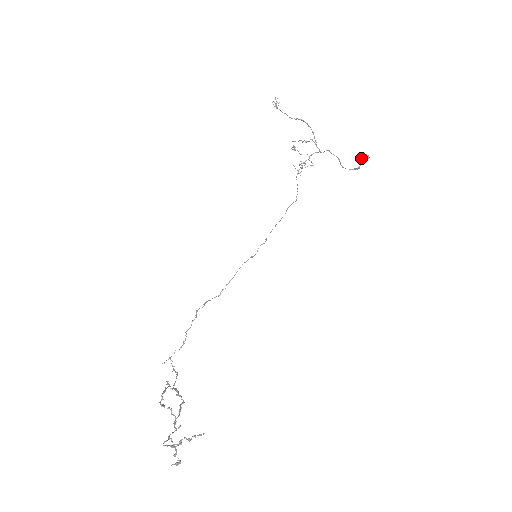
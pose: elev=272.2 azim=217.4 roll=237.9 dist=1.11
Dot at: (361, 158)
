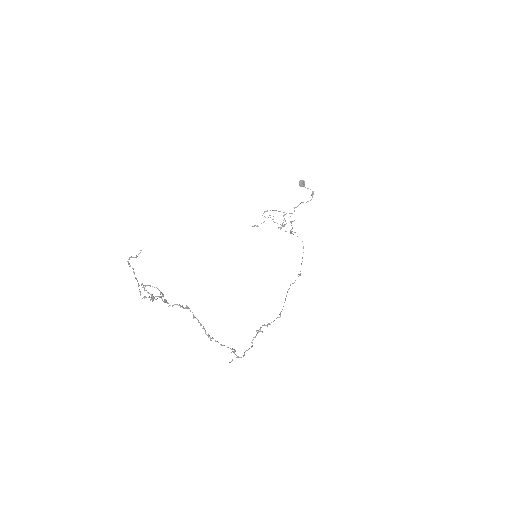
Dot at: (300, 185)
